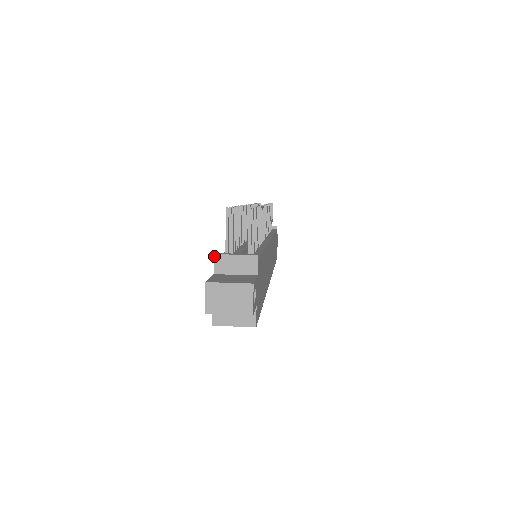
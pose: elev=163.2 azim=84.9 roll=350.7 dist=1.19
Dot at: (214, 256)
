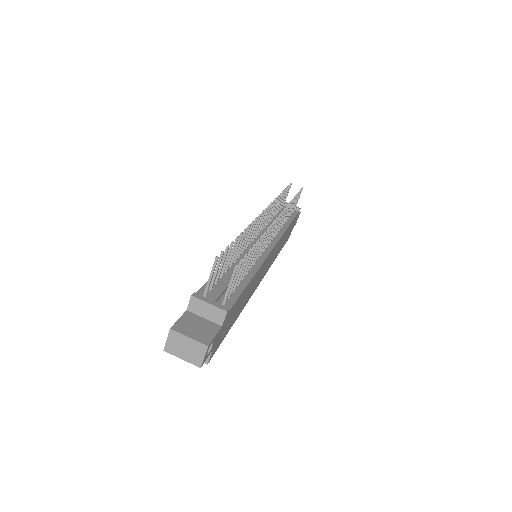
Dot at: (191, 297)
